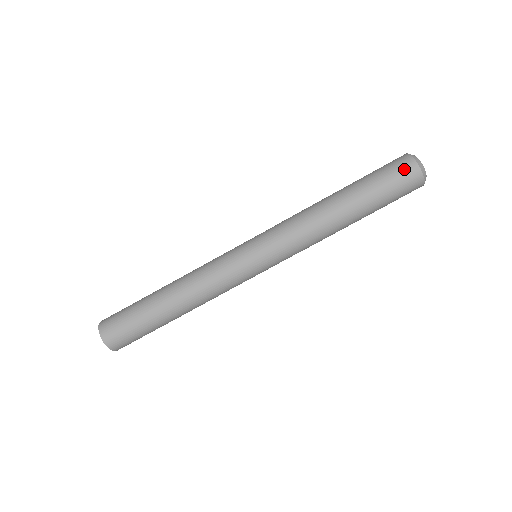
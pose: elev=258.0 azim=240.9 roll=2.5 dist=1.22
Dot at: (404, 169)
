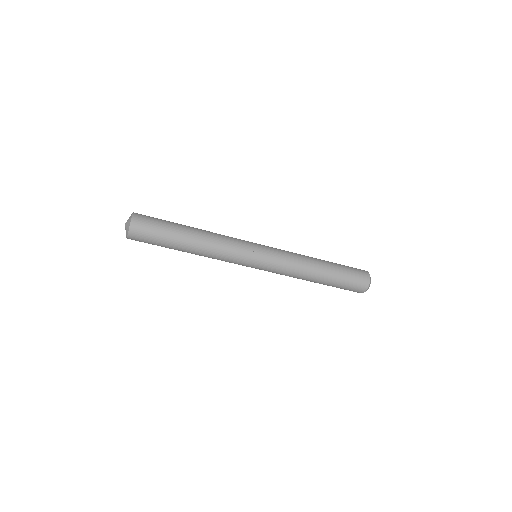
Dot at: (362, 282)
